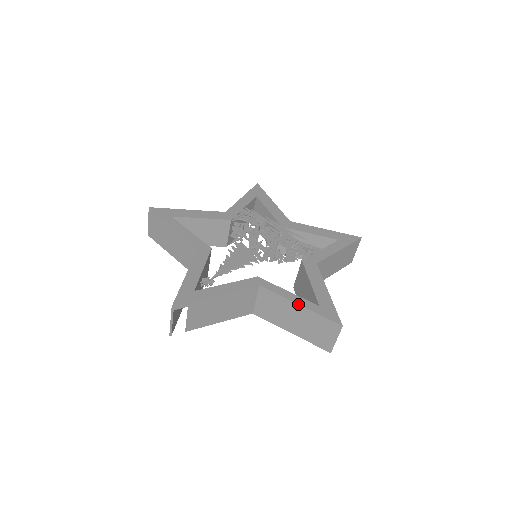
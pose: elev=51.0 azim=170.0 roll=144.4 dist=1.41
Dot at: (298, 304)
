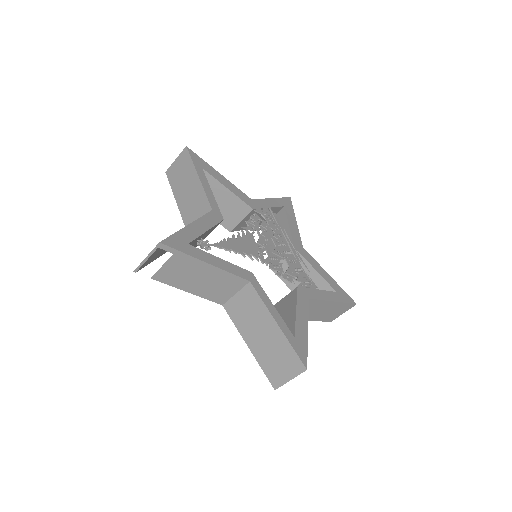
Dot at: (276, 322)
